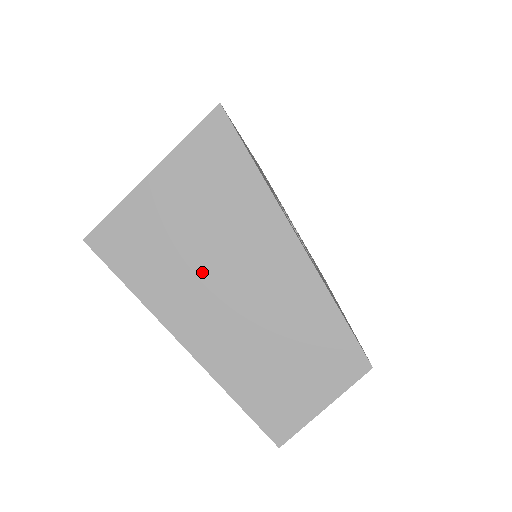
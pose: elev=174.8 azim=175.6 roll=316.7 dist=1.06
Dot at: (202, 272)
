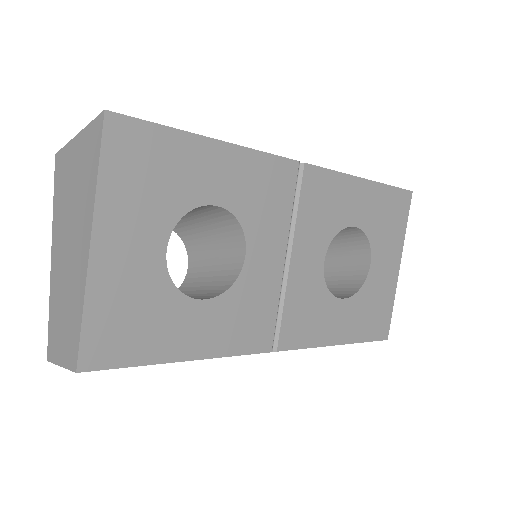
Dot at: (66, 221)
